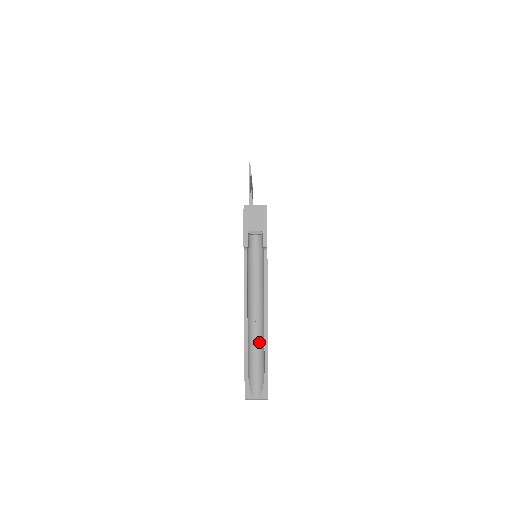
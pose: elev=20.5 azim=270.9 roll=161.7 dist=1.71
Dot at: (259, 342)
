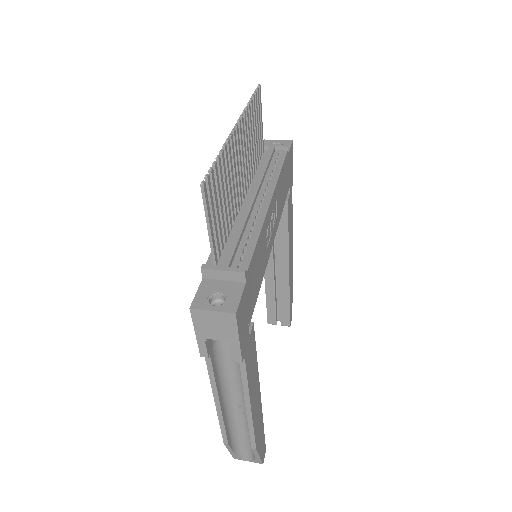
Dot at: (246, 425)
